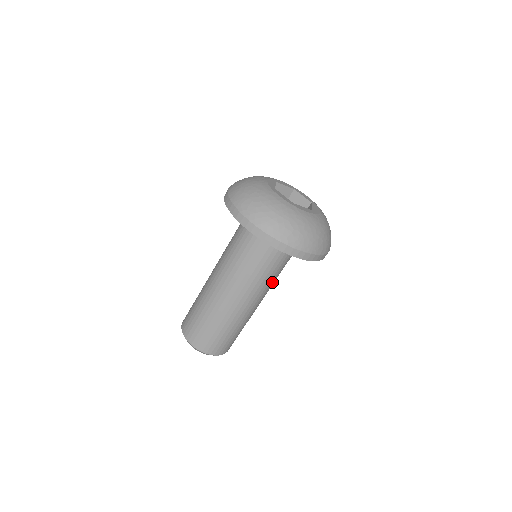
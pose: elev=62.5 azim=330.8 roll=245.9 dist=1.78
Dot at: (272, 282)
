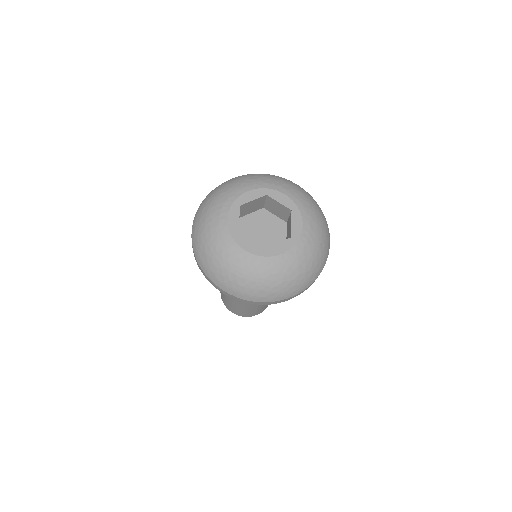
Dot at: occluded
